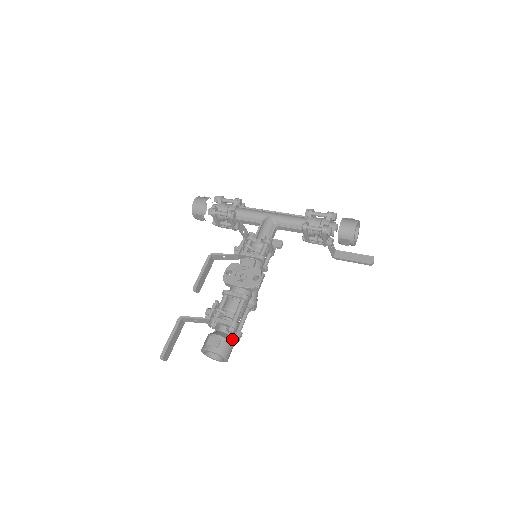
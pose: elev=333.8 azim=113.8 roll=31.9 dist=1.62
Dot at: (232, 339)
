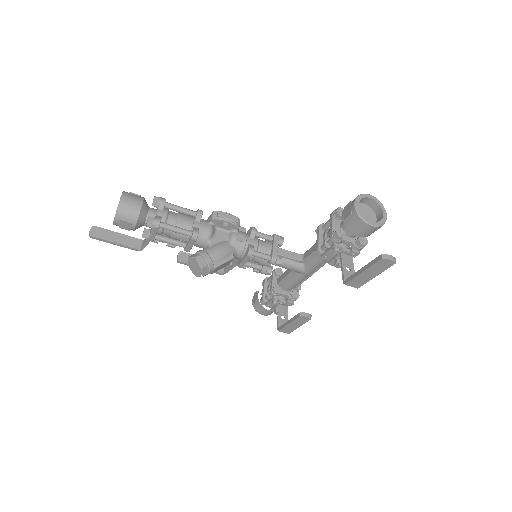
Dot at: (147, 223)
